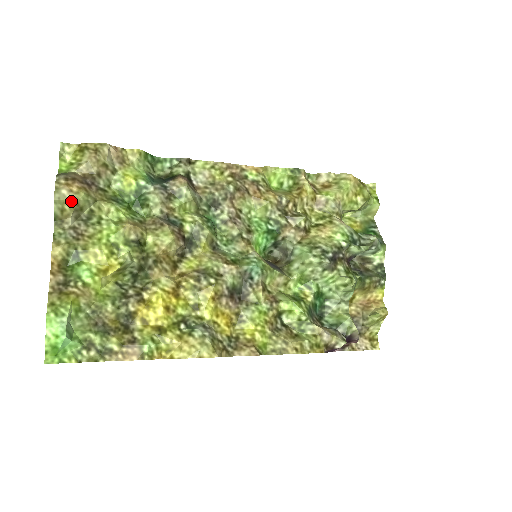
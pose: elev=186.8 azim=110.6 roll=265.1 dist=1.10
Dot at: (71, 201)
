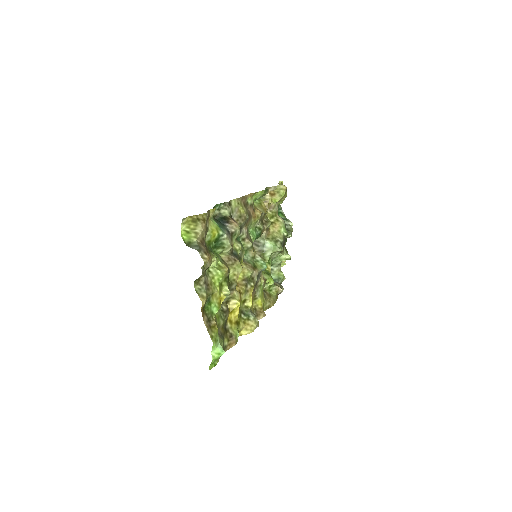
Dot at: (208, 267)
